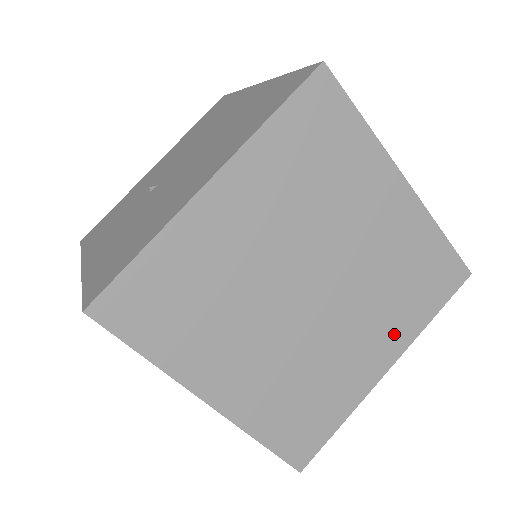
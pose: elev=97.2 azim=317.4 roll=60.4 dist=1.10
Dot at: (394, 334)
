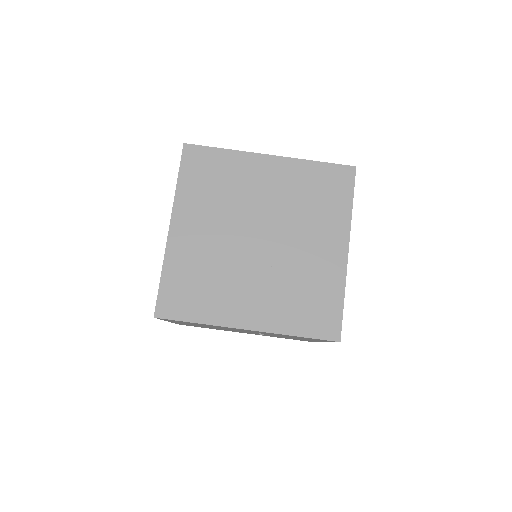
Dot at: (270, 314)
